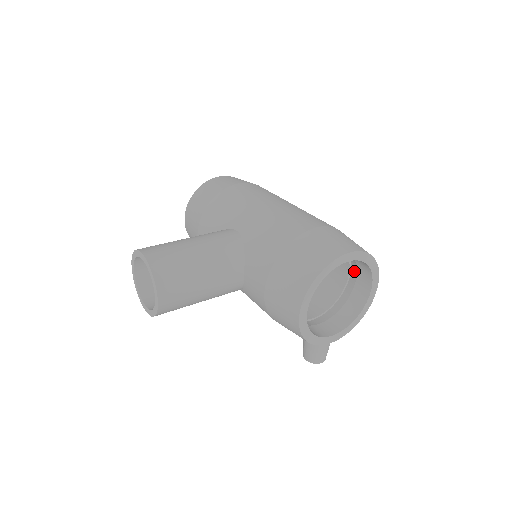
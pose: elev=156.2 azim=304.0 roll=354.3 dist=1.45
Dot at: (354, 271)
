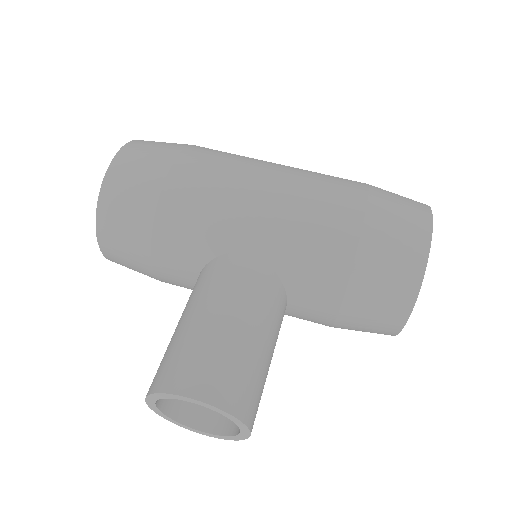
Dot at: occluded
